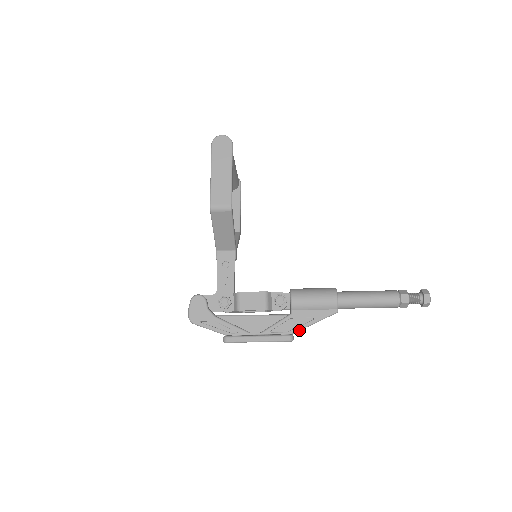
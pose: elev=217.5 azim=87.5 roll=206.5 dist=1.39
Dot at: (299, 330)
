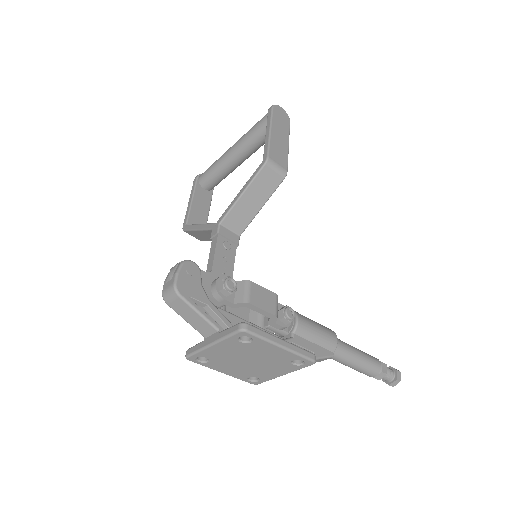
Dot at: occluded
